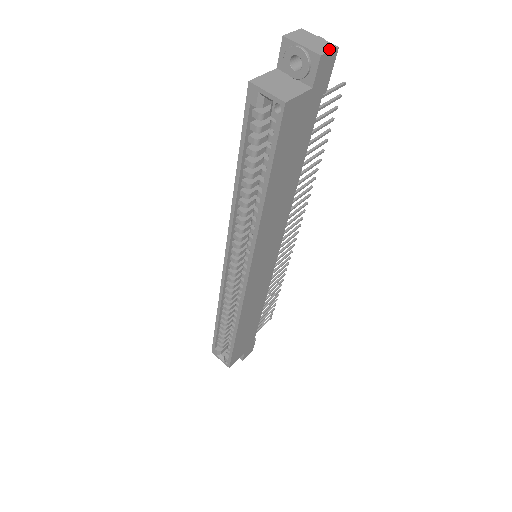
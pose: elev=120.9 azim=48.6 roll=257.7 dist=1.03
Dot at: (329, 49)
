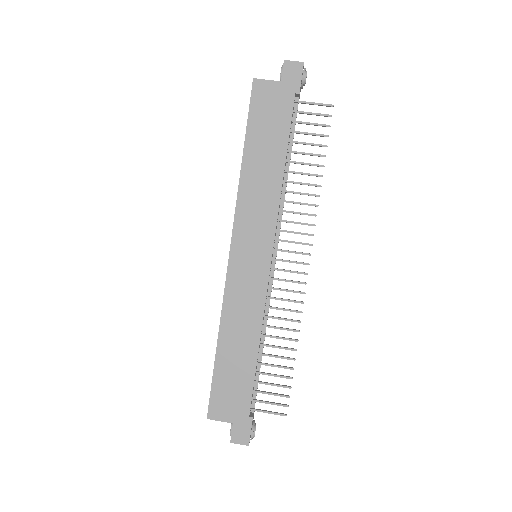
Dot at: (295, 62)
